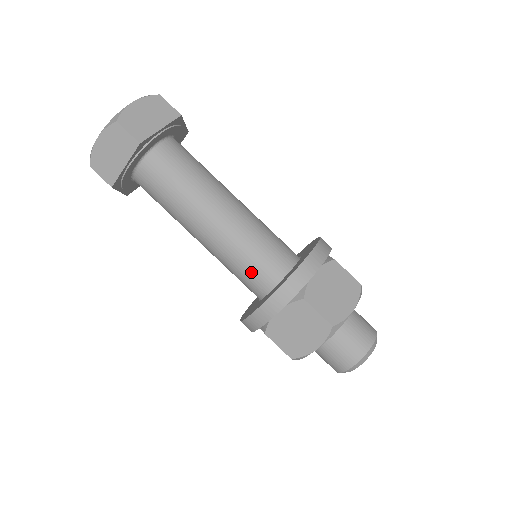
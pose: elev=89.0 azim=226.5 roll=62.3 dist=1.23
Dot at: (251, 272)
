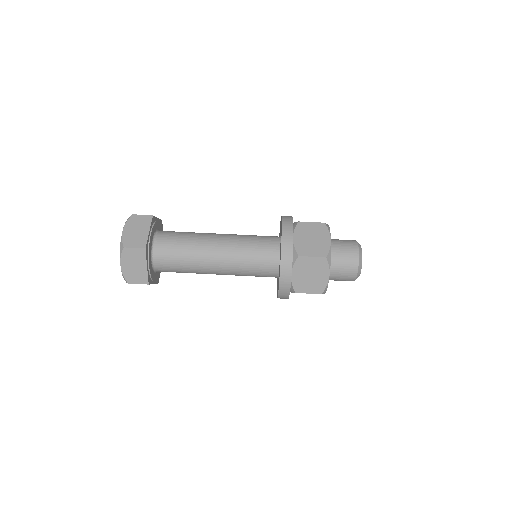
Dot at: (261, 245)
